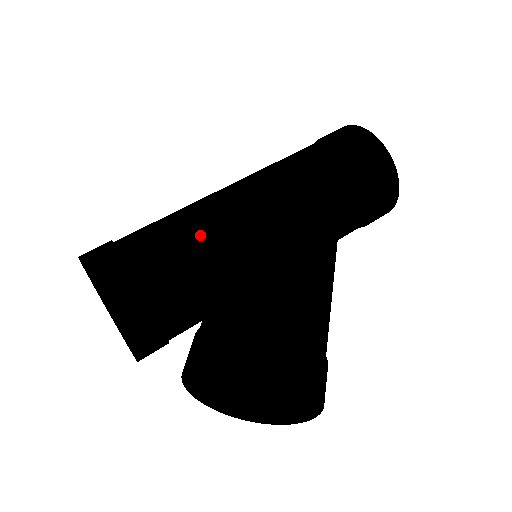
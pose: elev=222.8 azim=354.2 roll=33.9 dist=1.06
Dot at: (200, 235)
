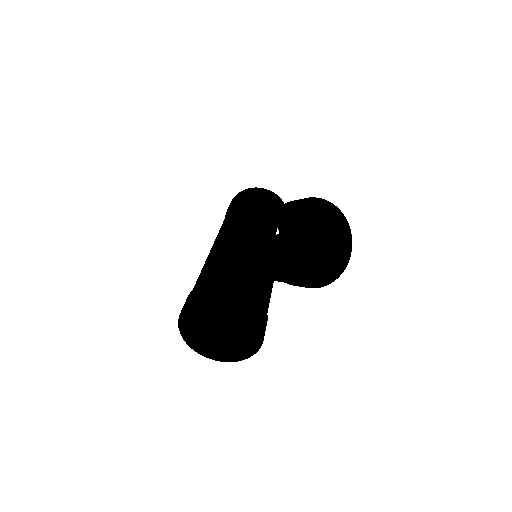
Dot at: (221, 255)
